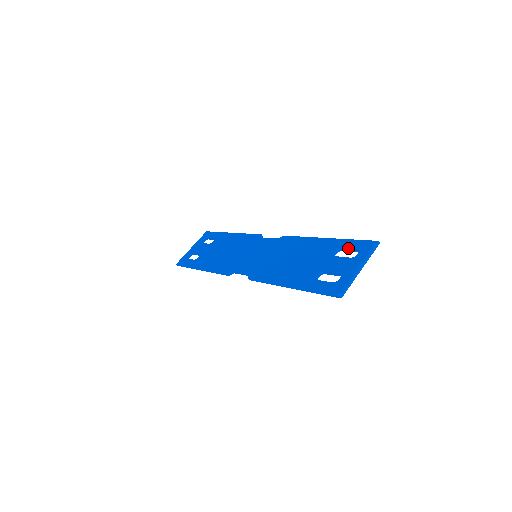
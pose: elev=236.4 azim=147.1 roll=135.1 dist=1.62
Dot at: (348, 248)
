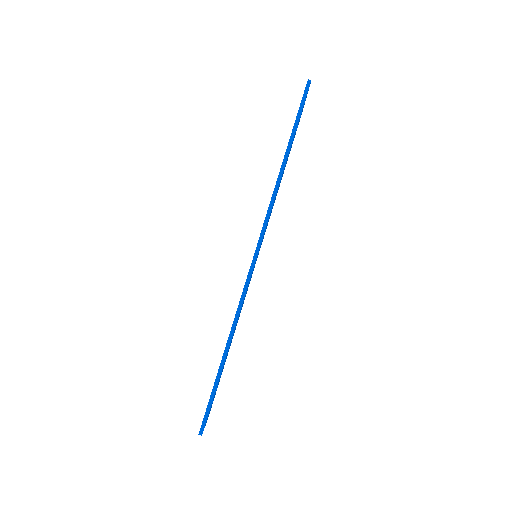
Dot at: occluded
